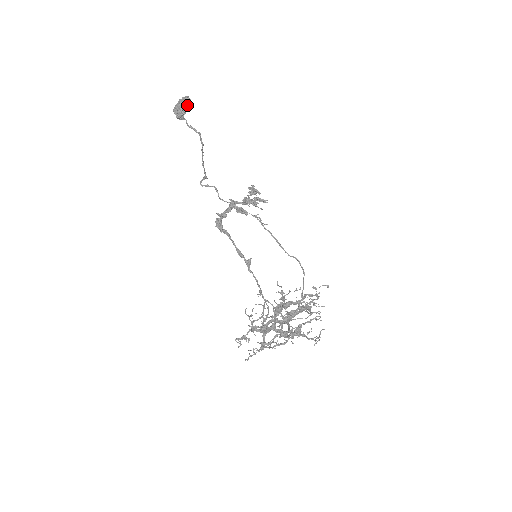
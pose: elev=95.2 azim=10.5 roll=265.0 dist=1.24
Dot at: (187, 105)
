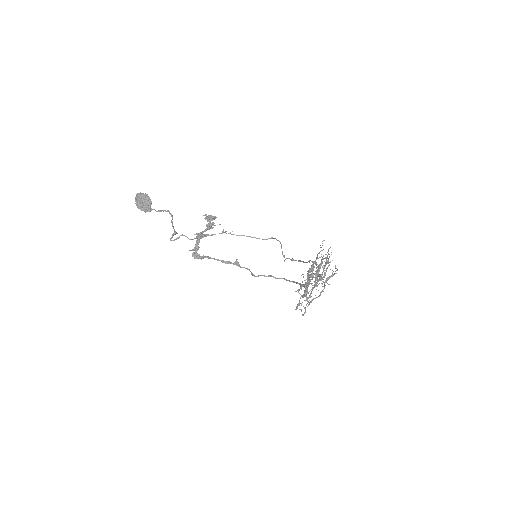
Dot at: (150, 199)
